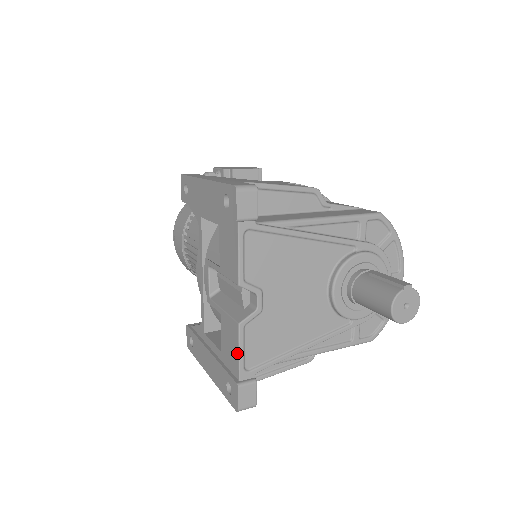
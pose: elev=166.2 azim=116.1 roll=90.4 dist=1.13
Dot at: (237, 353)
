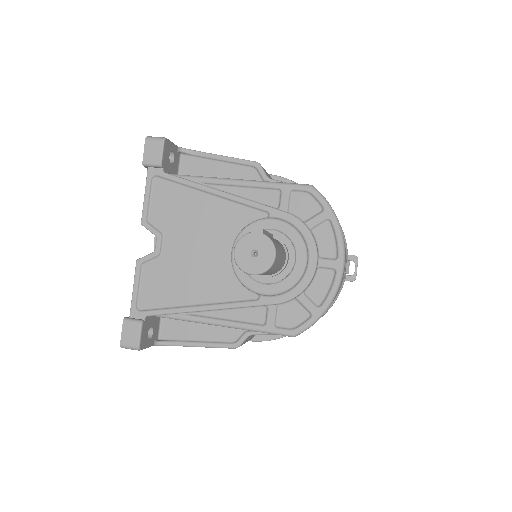
Dot at: (134, 290)
